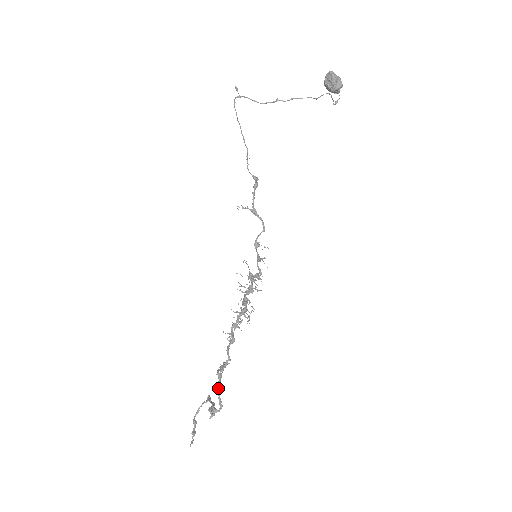
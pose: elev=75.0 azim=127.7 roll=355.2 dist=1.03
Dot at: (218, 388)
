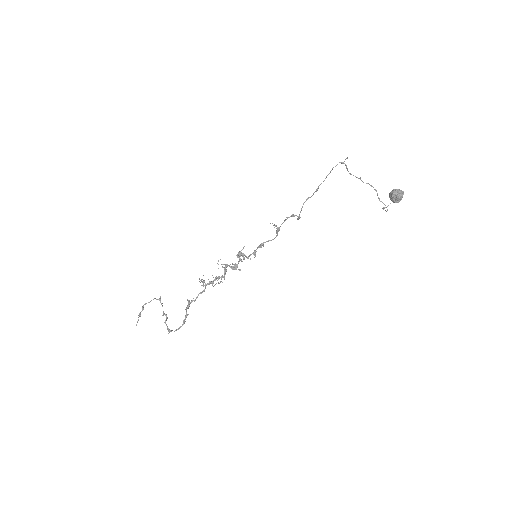
Dot at: occluded
